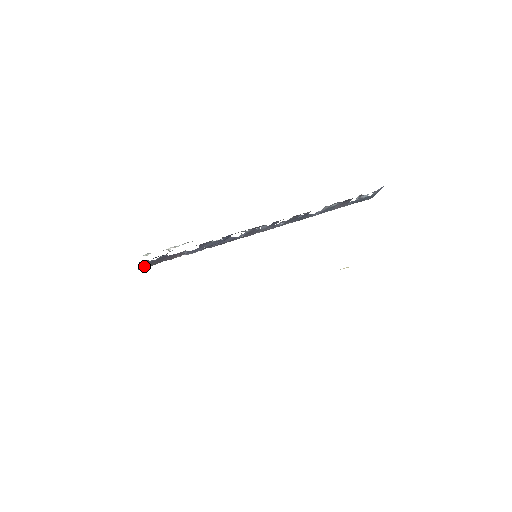
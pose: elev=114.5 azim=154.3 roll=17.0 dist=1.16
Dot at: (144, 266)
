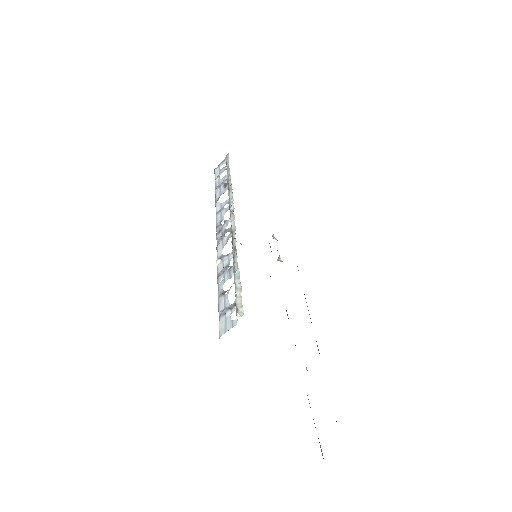
Dot at: (223, 333)
